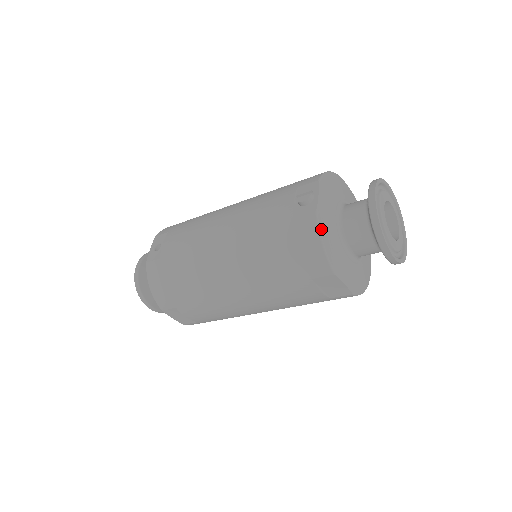
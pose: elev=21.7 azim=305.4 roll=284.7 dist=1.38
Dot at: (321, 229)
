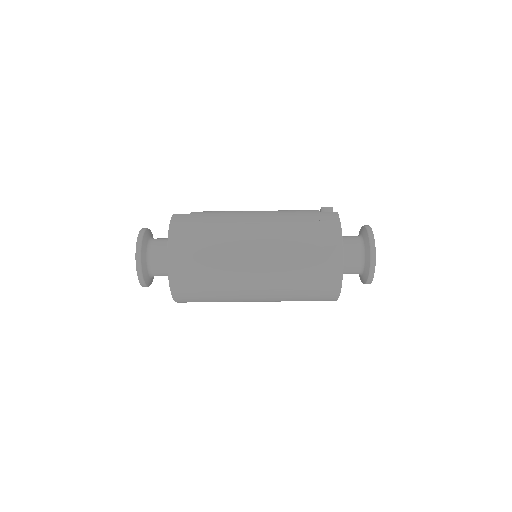
Dot at: occluded
